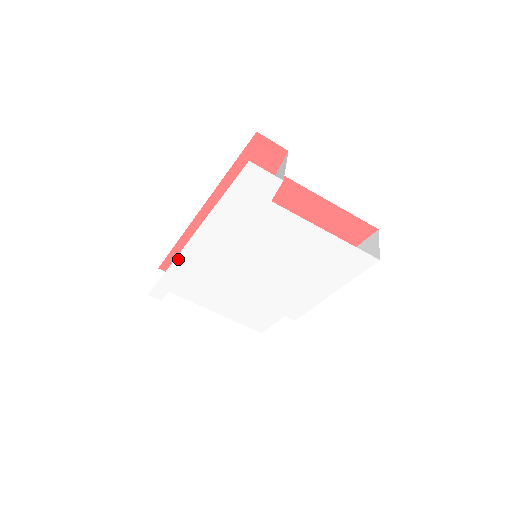
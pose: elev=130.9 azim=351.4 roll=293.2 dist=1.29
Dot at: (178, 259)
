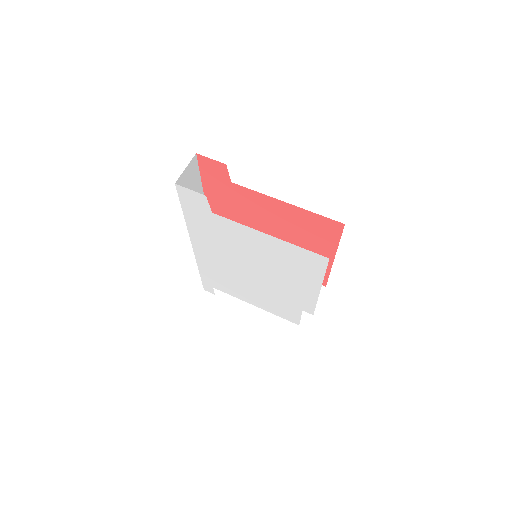
Dot at: (198, 262)
